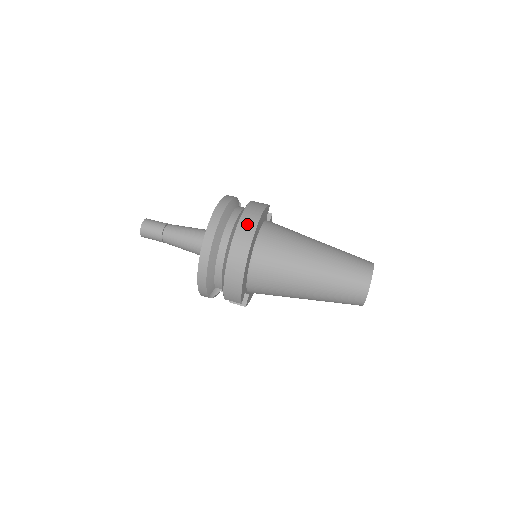
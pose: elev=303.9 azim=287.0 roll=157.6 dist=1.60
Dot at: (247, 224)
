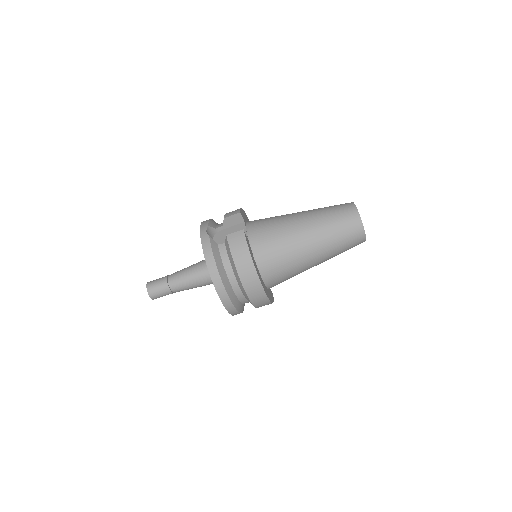
Dot at: (250, 282)
